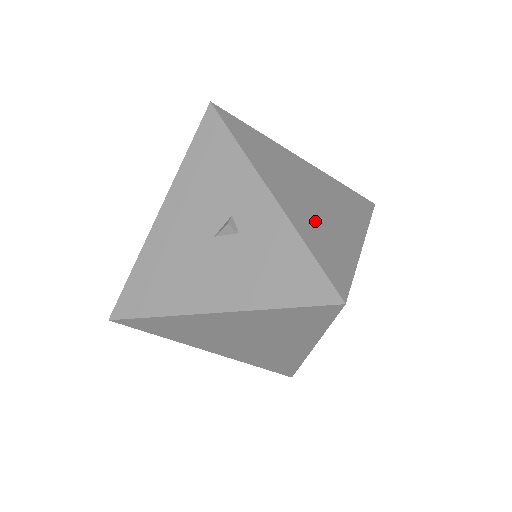
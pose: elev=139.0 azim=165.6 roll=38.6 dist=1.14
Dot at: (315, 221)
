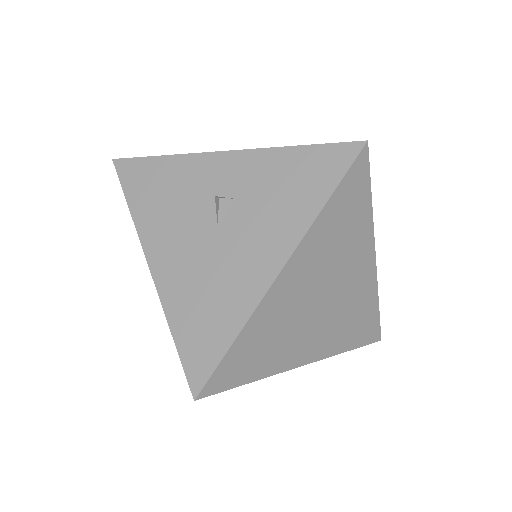
Dot at: occluded
